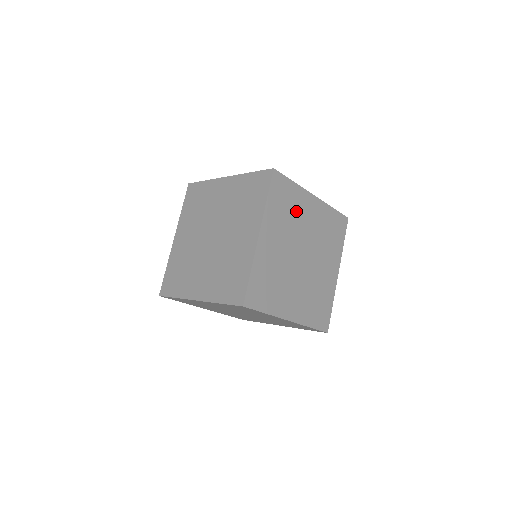
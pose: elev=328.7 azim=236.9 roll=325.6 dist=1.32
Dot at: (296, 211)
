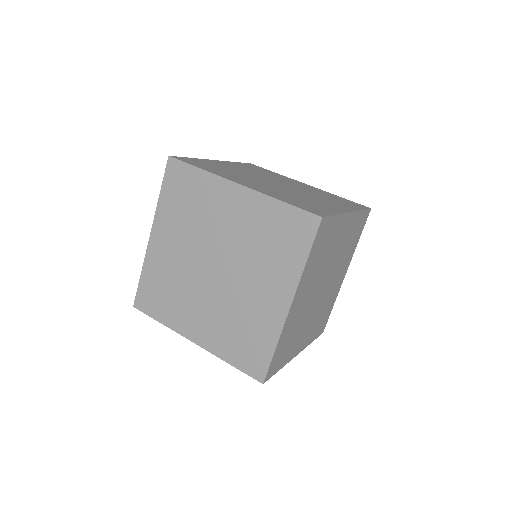
Dot at: occluded
